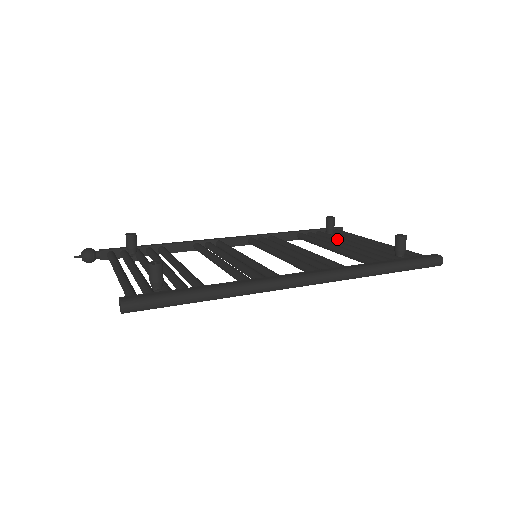
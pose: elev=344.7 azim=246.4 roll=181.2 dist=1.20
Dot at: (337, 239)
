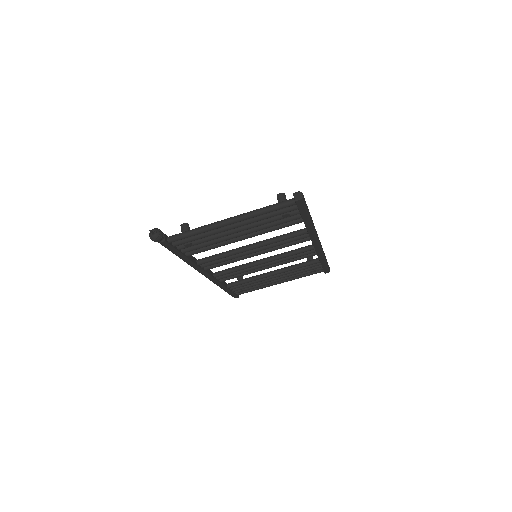
Dot at: occluded
